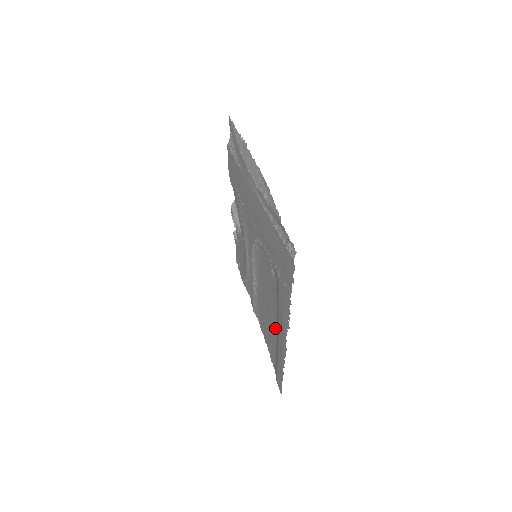
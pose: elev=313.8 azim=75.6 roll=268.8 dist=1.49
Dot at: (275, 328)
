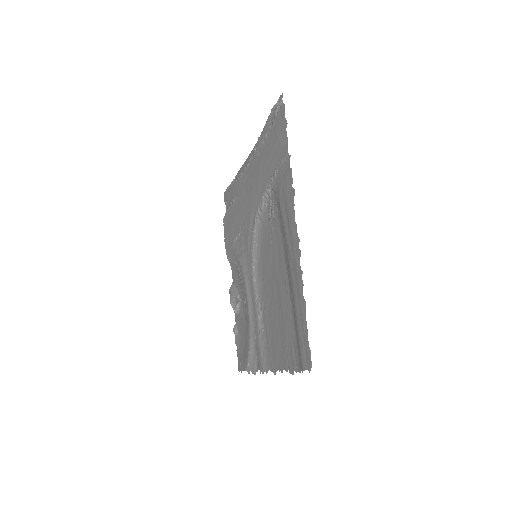
Dot at: (286, 283)
